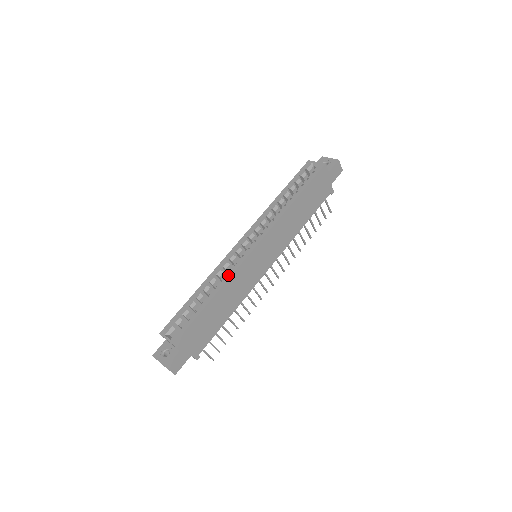
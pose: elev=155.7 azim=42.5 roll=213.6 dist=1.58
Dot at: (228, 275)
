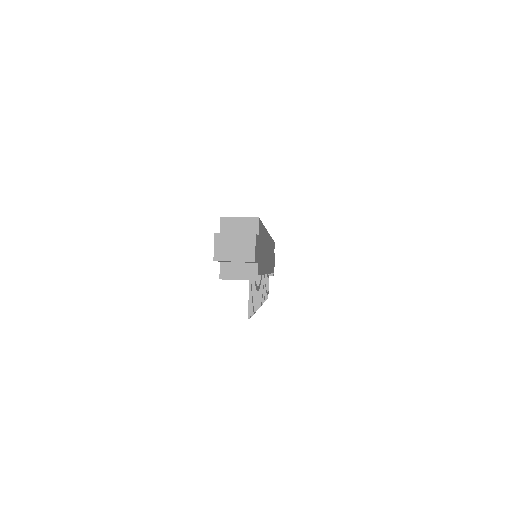
Dot at: occluded
